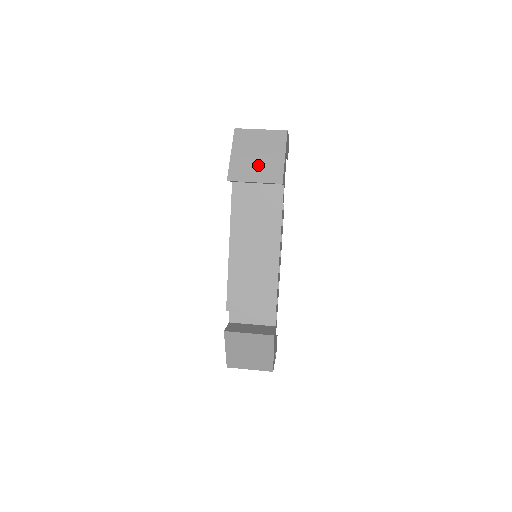
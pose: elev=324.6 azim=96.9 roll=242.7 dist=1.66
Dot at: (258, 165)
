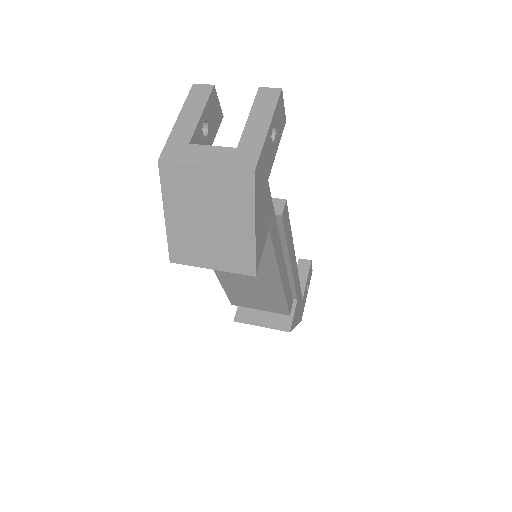
Dot at: (212, 240)
